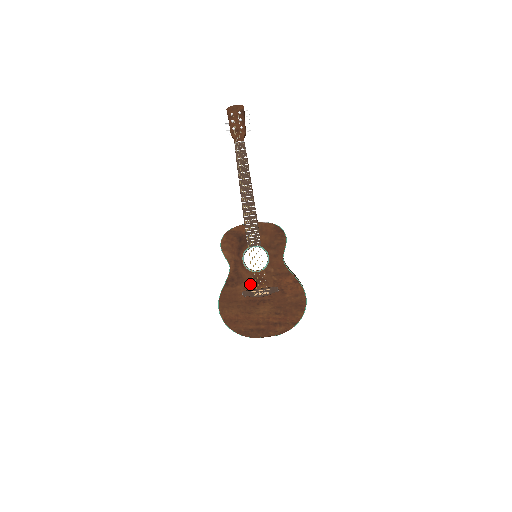
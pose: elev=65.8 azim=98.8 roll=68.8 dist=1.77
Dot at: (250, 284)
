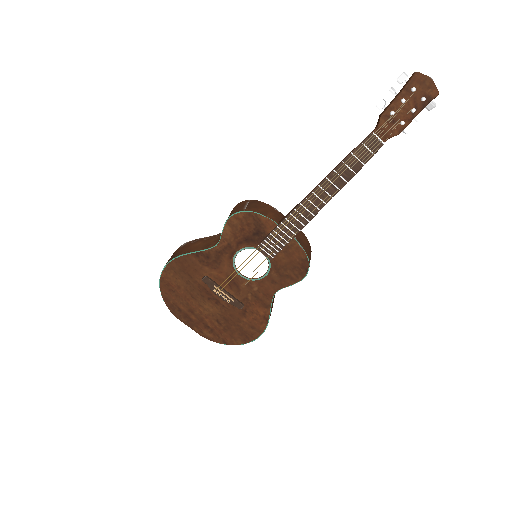
Dot at: (221, 277)
